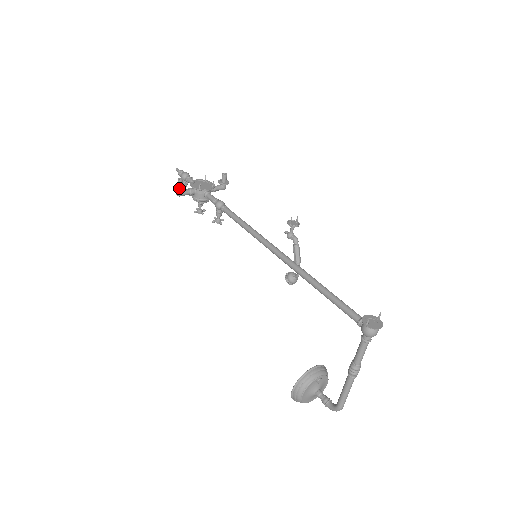
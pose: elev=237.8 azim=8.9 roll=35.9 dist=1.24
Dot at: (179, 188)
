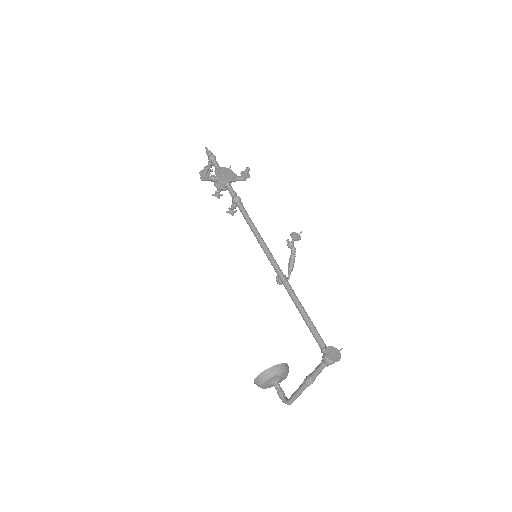
Dot at: (204, 174)
